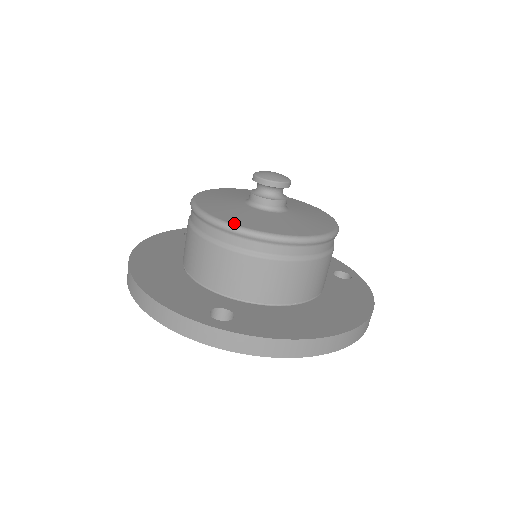
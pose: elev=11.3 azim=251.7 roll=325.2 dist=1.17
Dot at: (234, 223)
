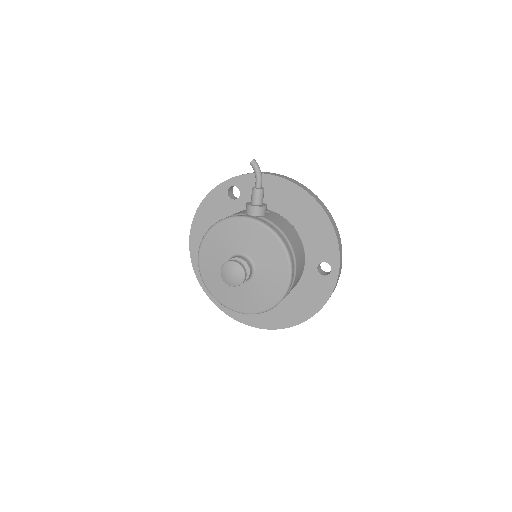
Dot at: (212, 294)
